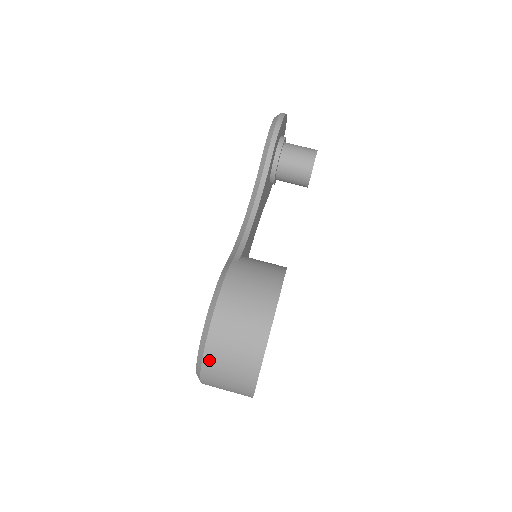
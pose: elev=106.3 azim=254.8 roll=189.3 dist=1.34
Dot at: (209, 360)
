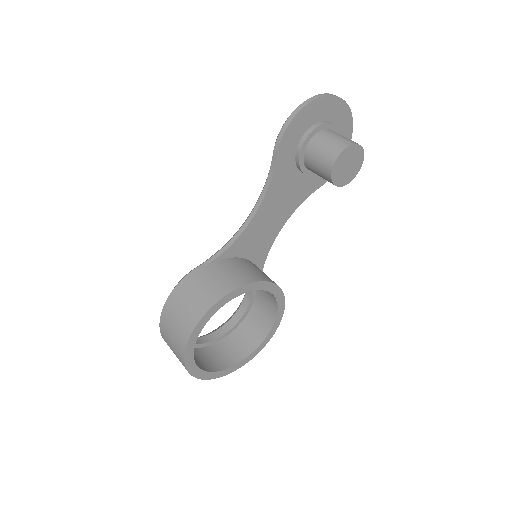
Dot at: (165, 341)
